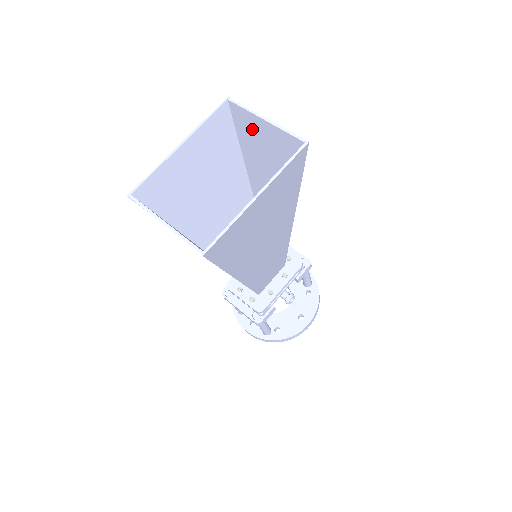
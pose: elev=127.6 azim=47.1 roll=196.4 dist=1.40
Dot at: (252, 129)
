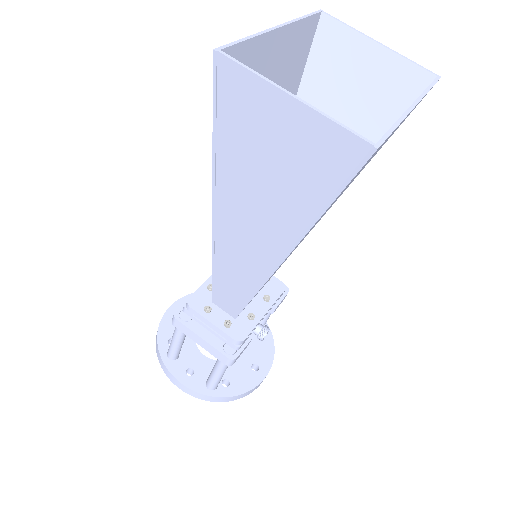
Dot at: (343, 59)
